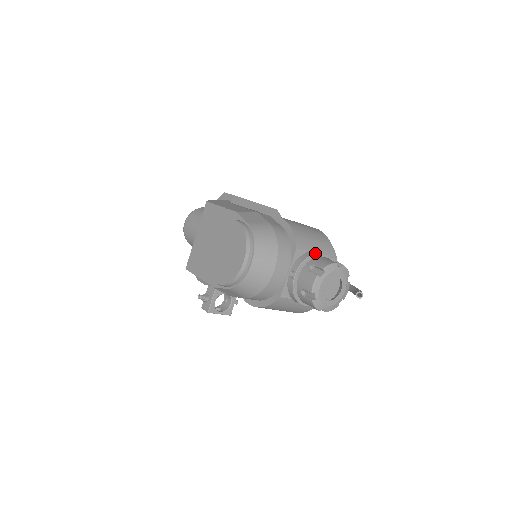
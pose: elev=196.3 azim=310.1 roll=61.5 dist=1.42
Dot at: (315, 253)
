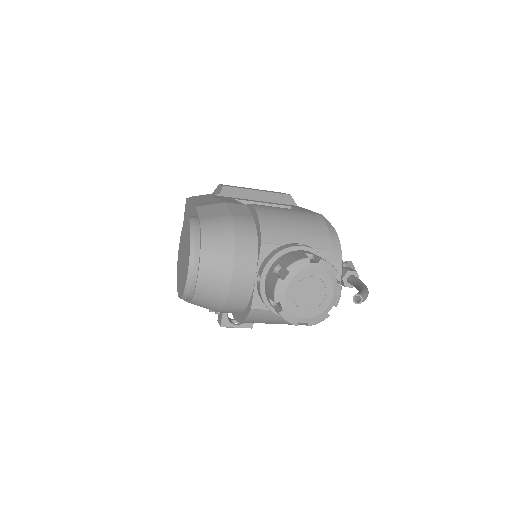
Dot at: (287, 247)
